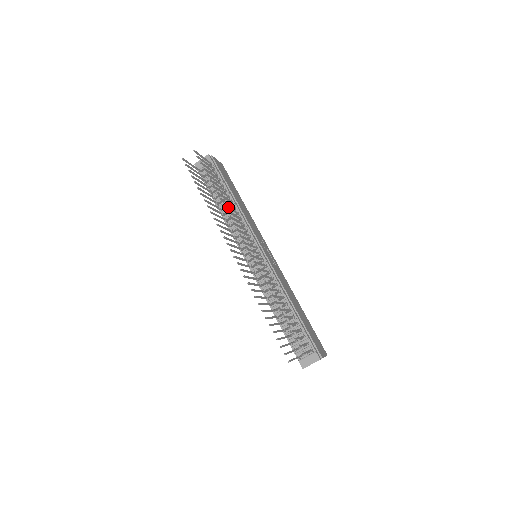
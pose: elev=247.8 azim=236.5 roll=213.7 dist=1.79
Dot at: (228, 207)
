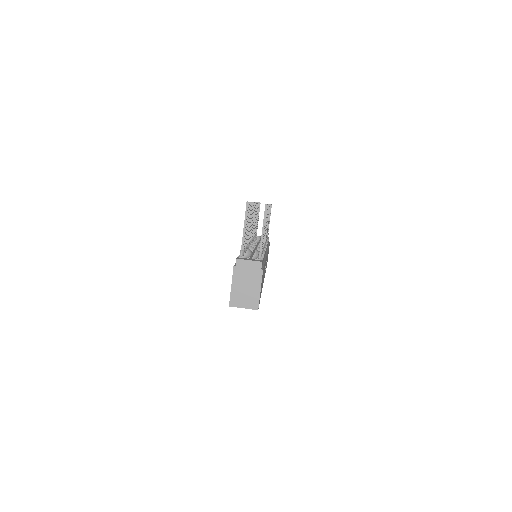
Dot at: occluded
